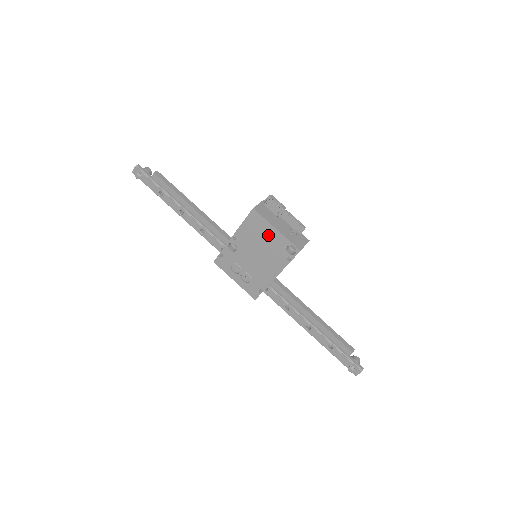
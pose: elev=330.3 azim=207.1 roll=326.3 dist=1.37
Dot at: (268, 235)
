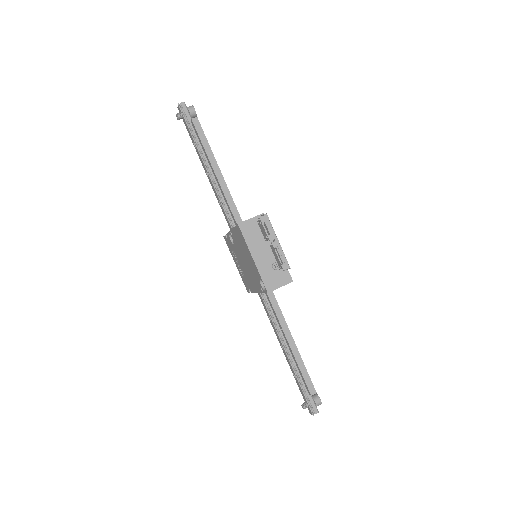
Dot at: (248, 256)
